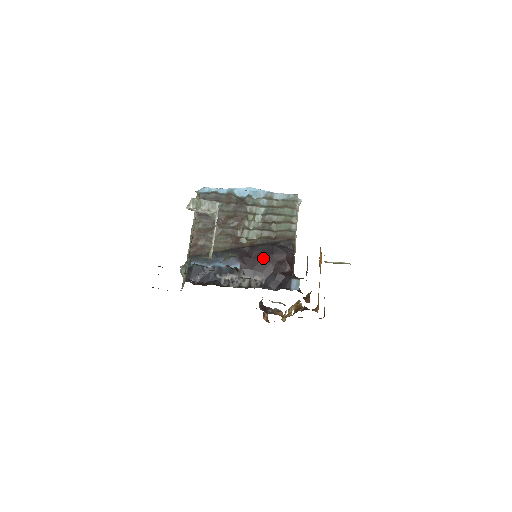
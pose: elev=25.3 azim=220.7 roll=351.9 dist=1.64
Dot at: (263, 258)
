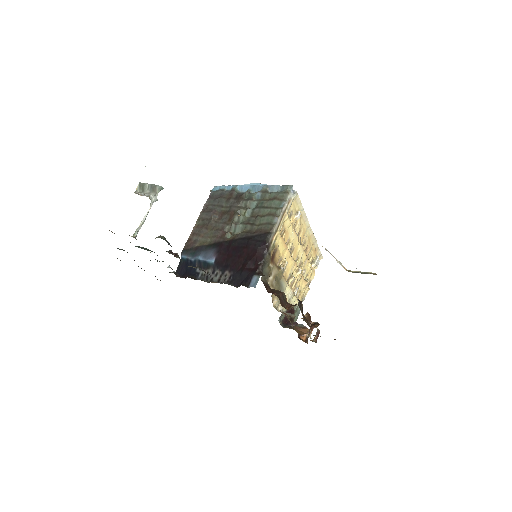
Dot at: (236, 252)
